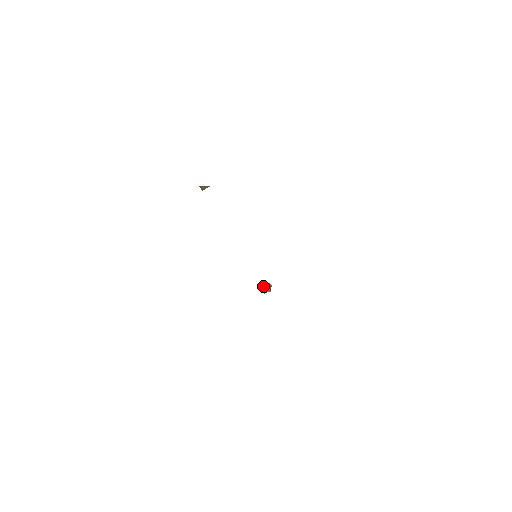
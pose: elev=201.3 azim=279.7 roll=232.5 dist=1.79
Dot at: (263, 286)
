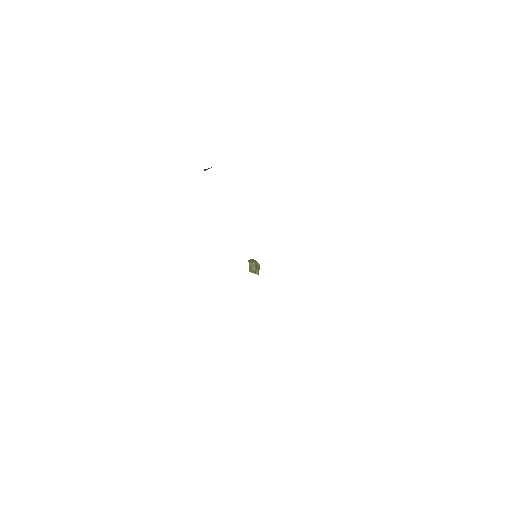
Dot at: (251, 266)
